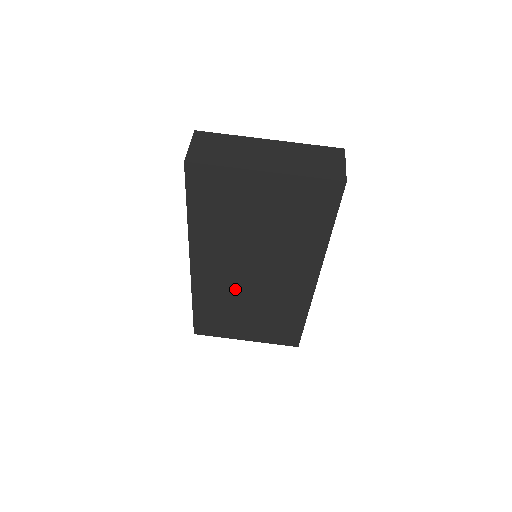
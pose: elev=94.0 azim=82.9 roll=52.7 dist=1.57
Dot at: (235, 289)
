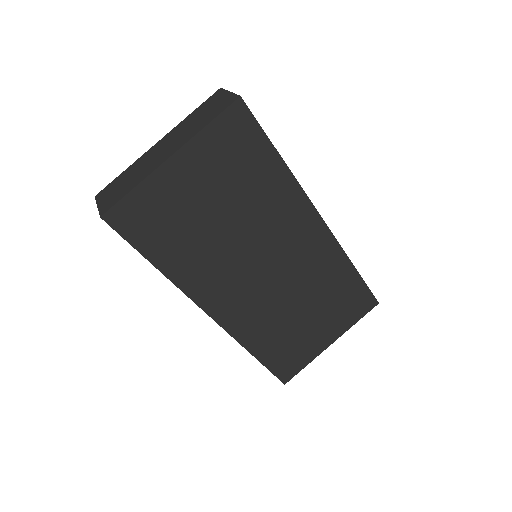
Dot at: (268, 300)
